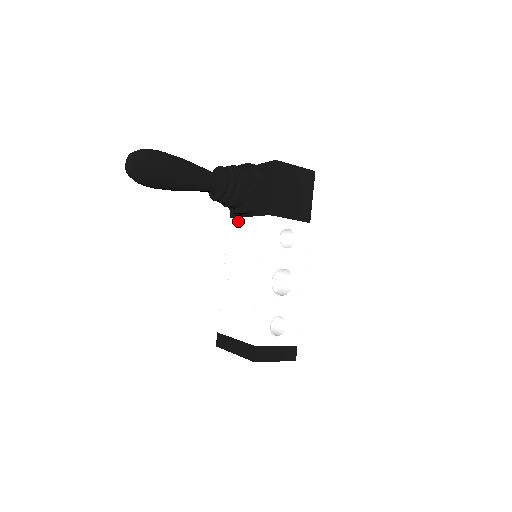
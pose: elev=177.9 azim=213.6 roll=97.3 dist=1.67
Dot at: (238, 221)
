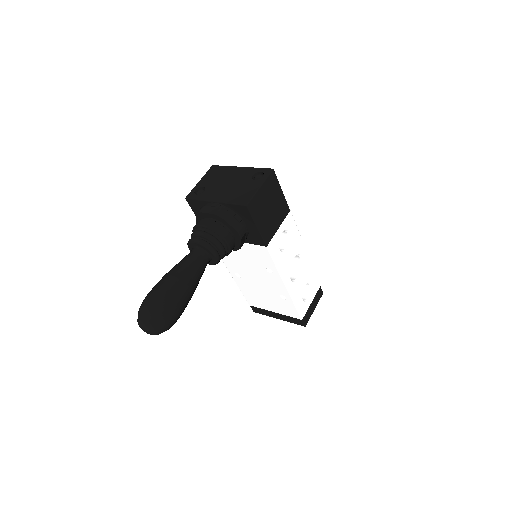
Dot at: occluded
